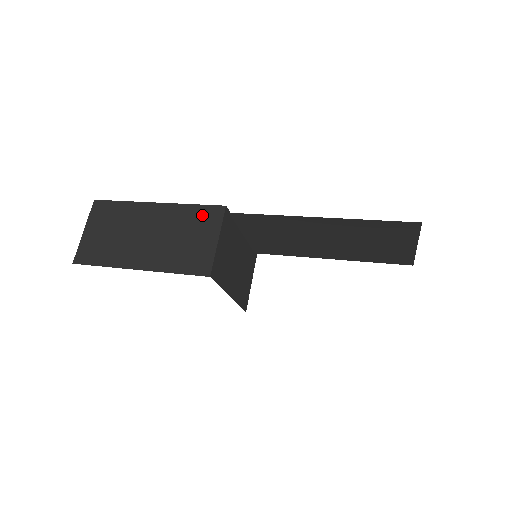
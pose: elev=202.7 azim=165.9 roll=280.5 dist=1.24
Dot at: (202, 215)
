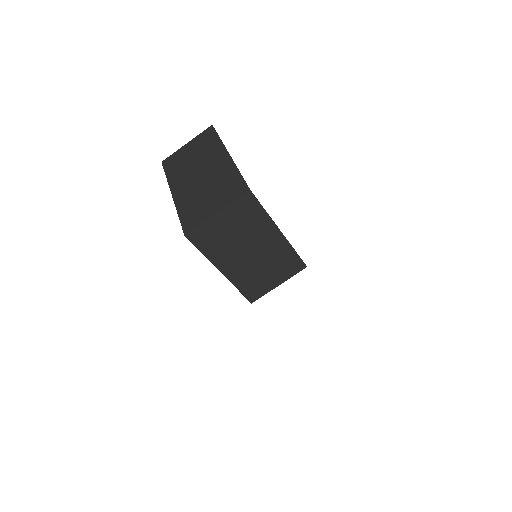
Dot at: (233, 185)
